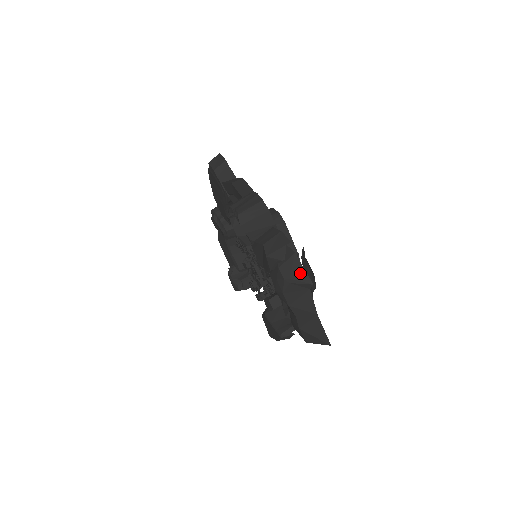
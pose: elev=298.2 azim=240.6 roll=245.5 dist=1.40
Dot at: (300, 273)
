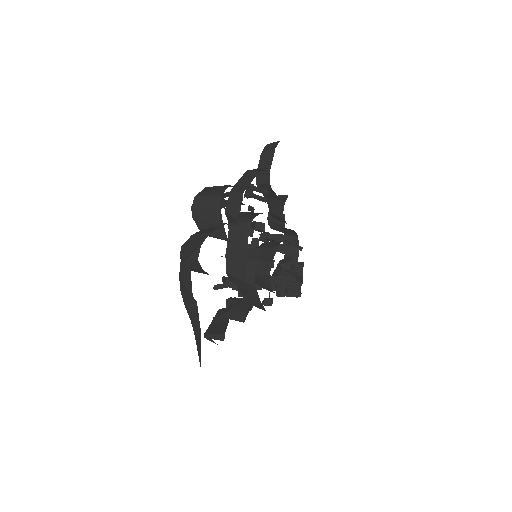
Dot at: (188, 279)
